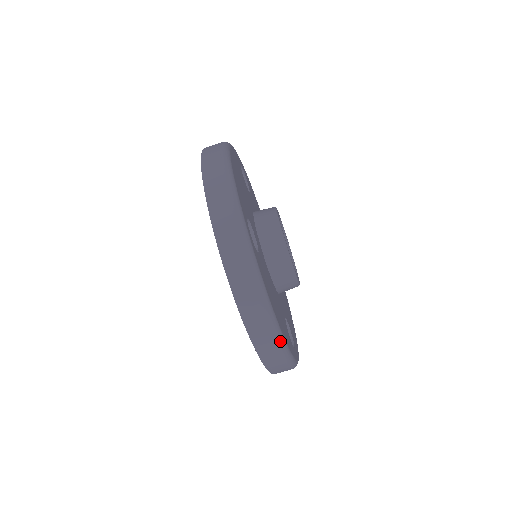
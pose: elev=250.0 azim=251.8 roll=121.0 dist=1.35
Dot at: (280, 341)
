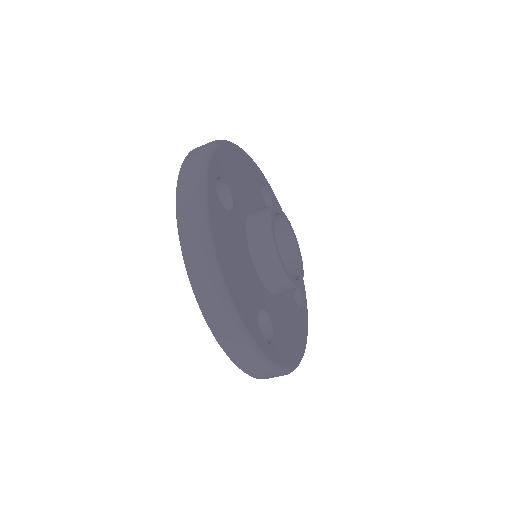
Dot at: occluded
